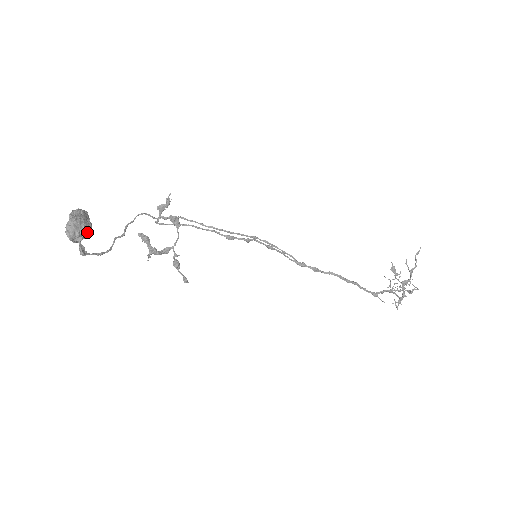
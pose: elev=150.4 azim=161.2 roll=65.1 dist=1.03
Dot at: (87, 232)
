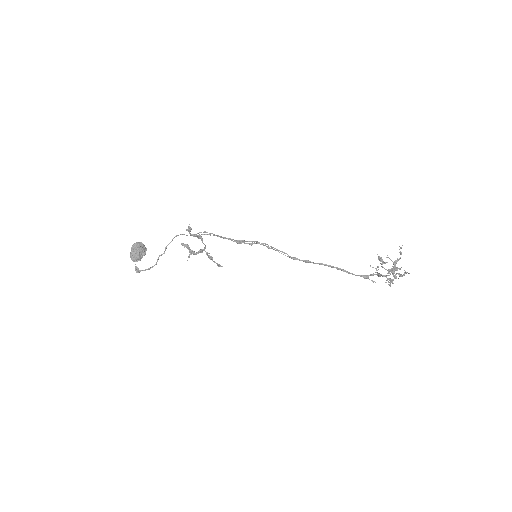
Dot at: (142, 256)
